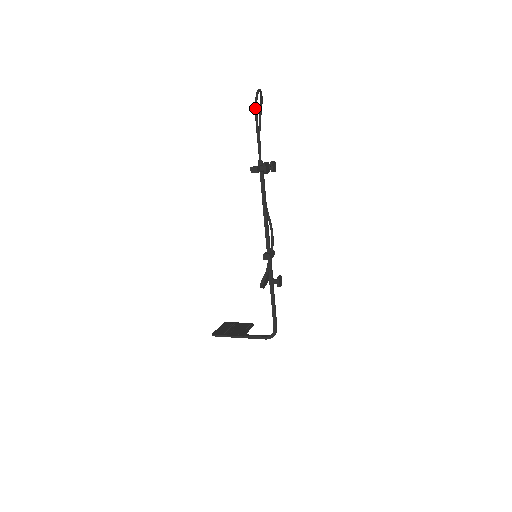
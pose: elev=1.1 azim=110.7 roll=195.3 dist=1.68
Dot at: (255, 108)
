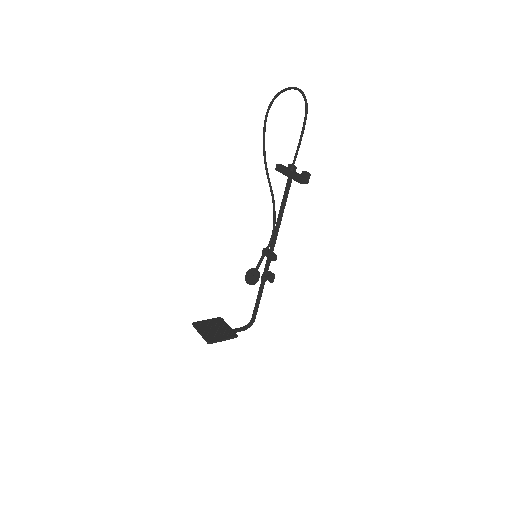
Dot at: occluded
